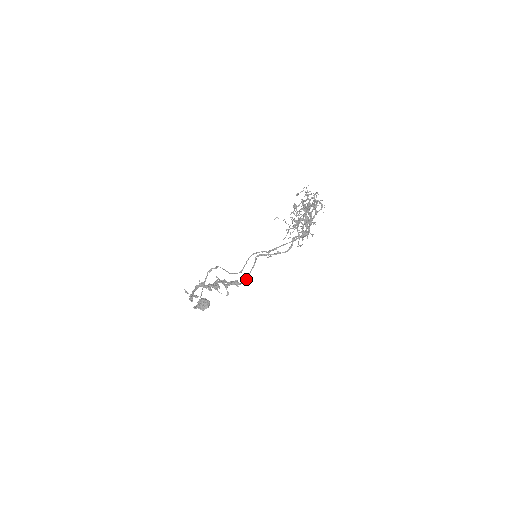
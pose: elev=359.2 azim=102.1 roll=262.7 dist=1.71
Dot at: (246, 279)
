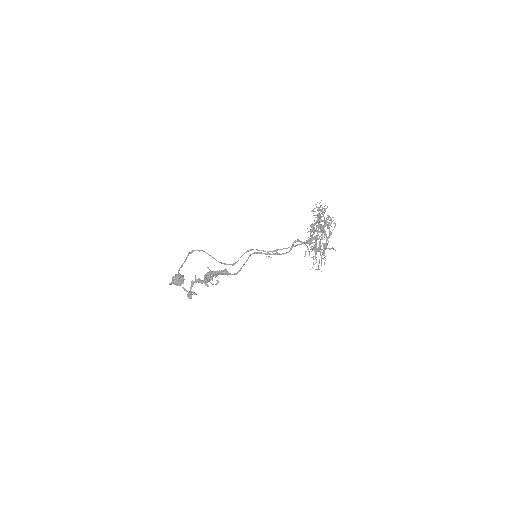
Dot at: (238, 271)
